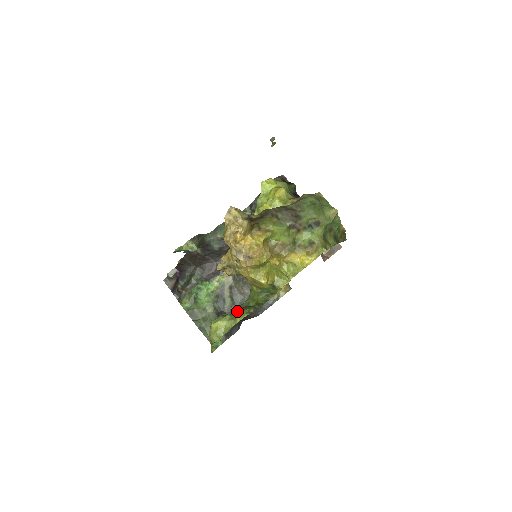
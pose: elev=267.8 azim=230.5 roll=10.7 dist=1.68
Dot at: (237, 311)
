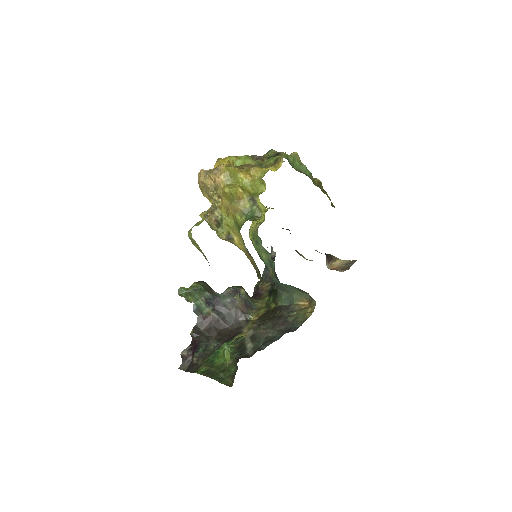
Dot at: occluded
